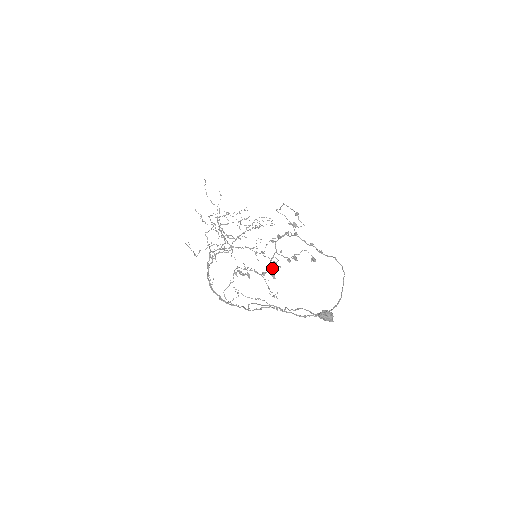
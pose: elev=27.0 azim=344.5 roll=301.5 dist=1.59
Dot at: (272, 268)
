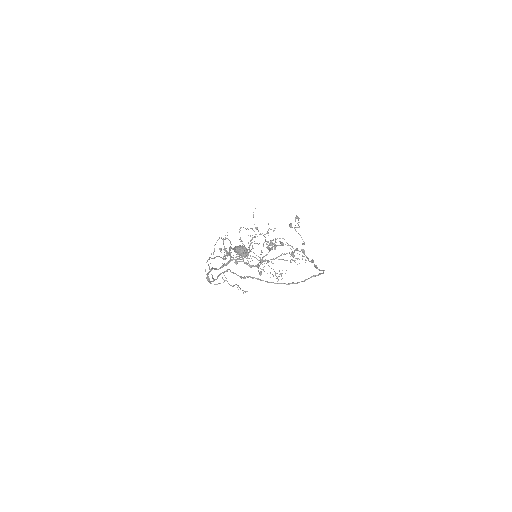
Dot at: occluded
